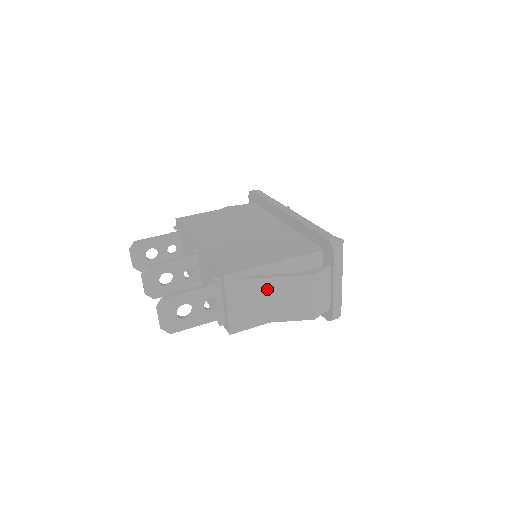
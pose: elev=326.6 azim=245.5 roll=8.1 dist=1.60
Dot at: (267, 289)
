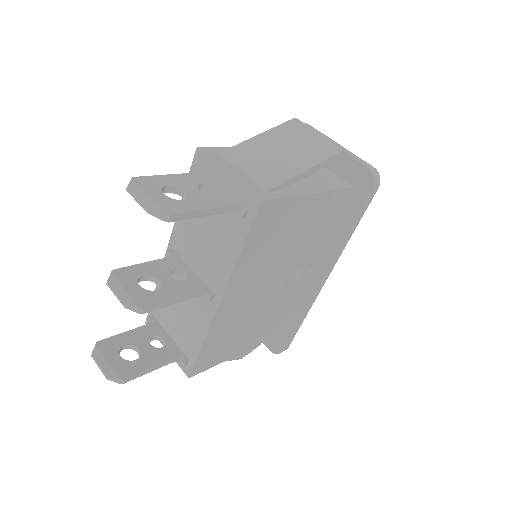
Dot at: (260, 147)
